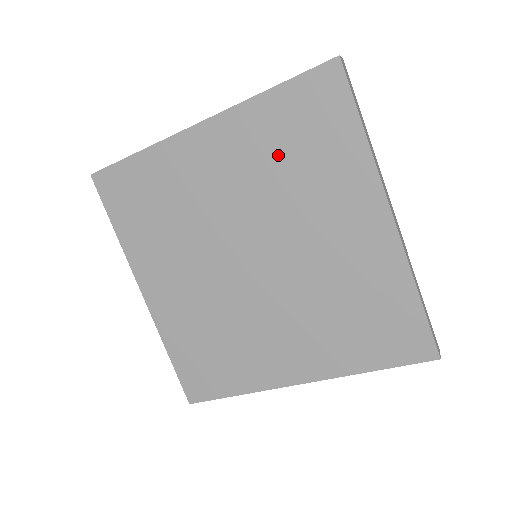
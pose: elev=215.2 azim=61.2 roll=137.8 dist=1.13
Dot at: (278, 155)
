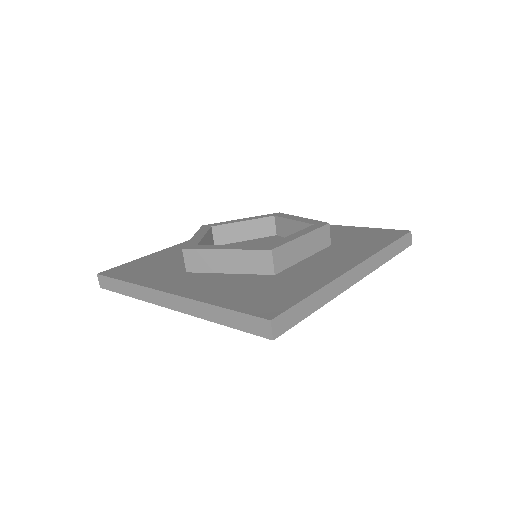
Dot at: occluded
